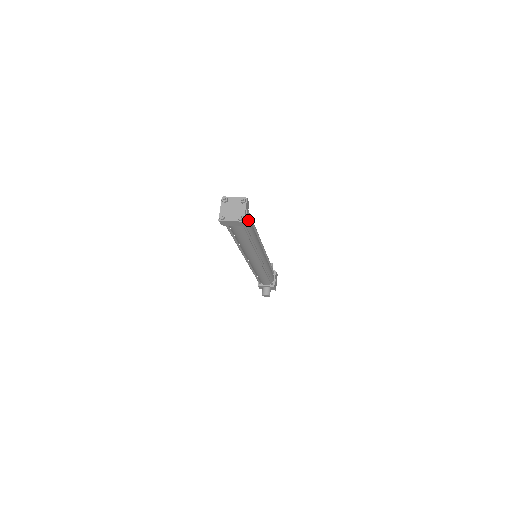
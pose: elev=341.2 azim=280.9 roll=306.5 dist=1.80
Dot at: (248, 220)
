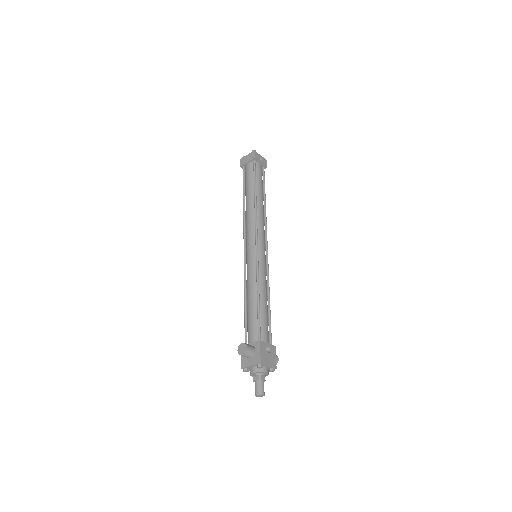
Dot at: (260, 171)
